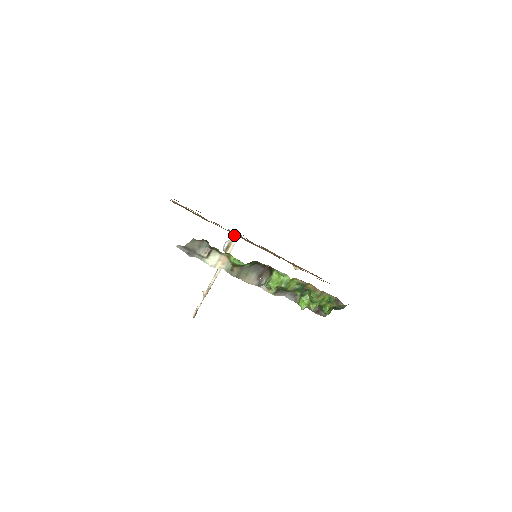
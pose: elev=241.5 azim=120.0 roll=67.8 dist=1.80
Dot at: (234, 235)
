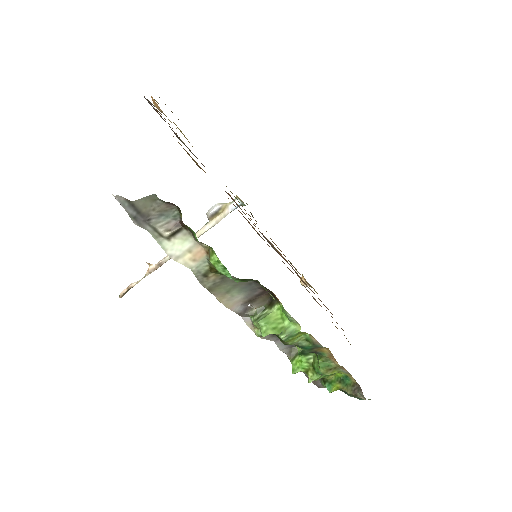
Dot at: (234, 199)
